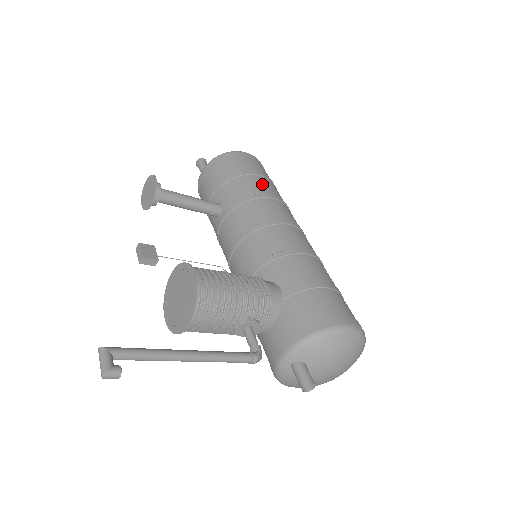
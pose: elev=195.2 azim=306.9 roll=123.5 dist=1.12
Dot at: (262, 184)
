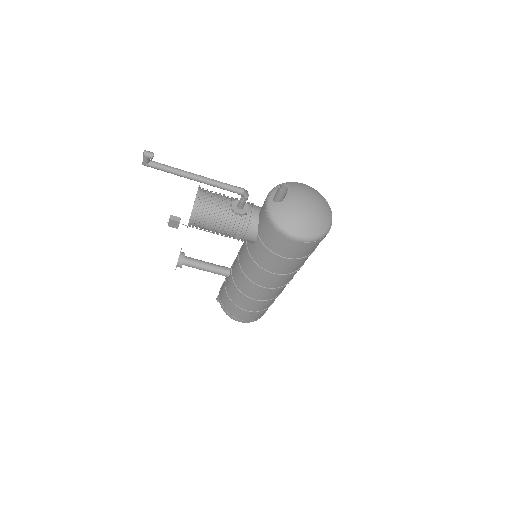
Dot at: occluded
